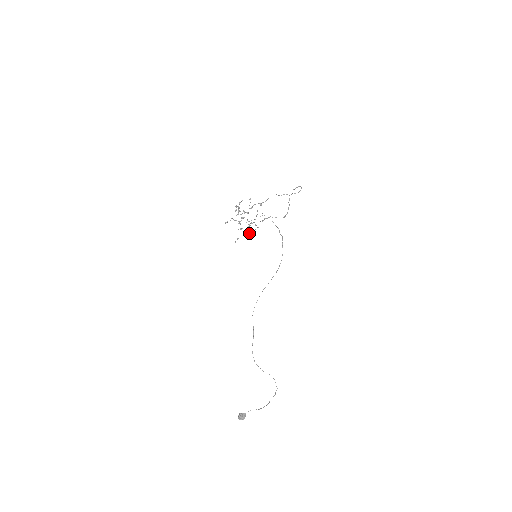
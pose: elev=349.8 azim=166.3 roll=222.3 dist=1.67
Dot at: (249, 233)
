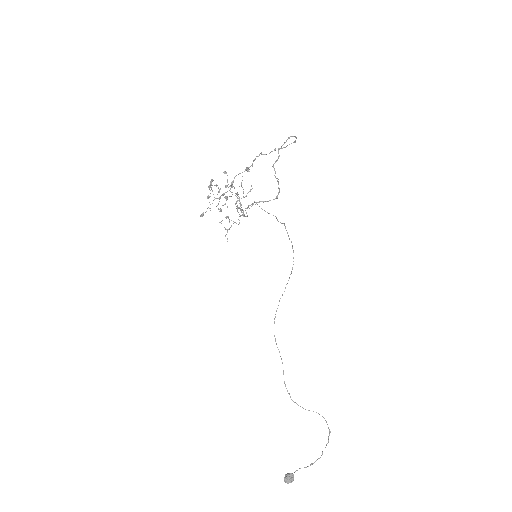
Dot at: (243, 216)
